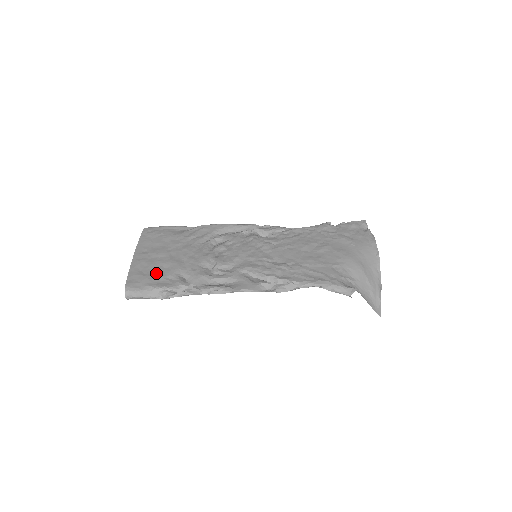
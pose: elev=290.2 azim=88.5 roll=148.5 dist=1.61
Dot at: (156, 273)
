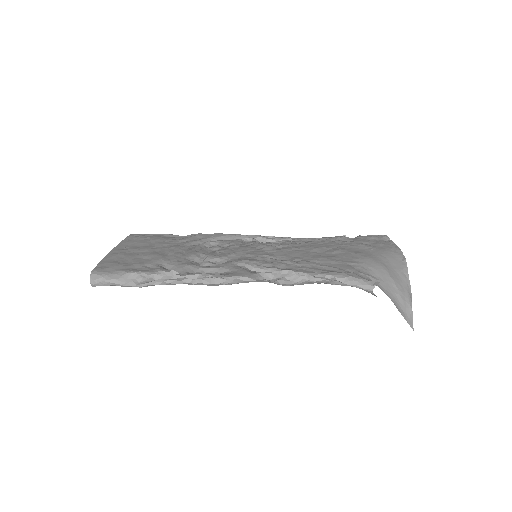
Dot at: (133, 262)
